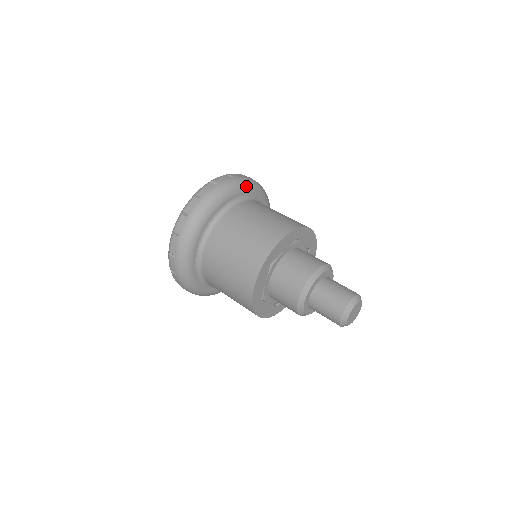
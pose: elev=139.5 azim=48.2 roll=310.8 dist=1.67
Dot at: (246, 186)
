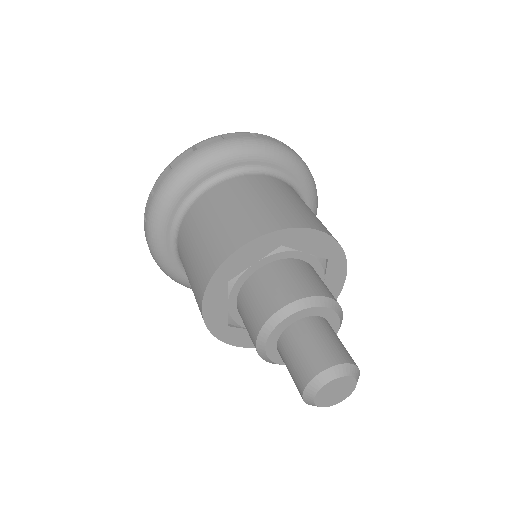
Dot at: (245, 152)
